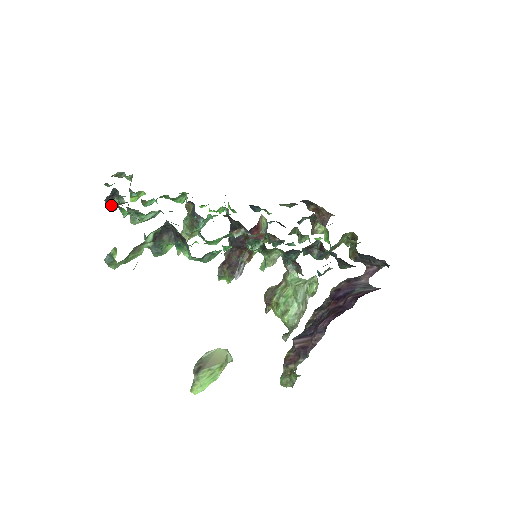
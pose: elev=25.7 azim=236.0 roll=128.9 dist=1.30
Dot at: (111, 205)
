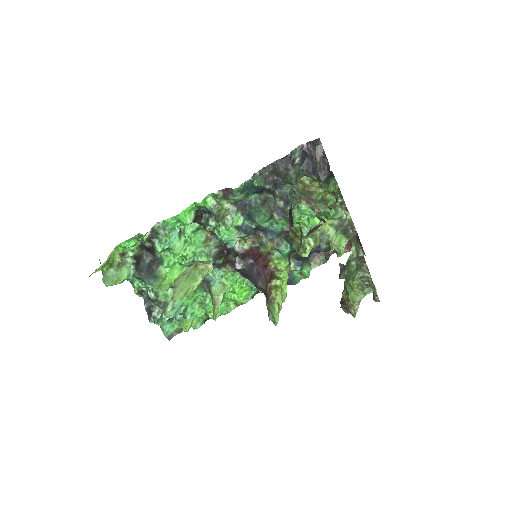
Dot at: (151, 317)
